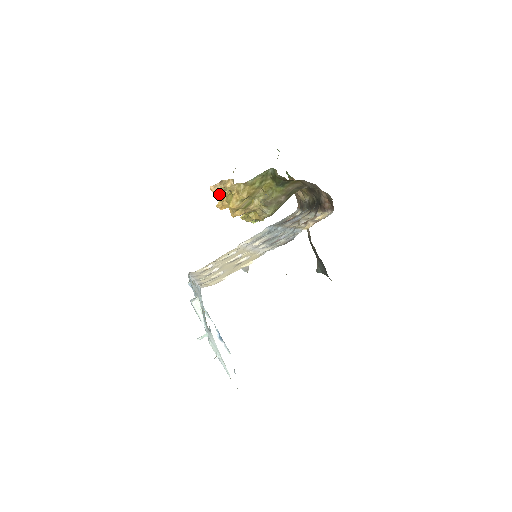
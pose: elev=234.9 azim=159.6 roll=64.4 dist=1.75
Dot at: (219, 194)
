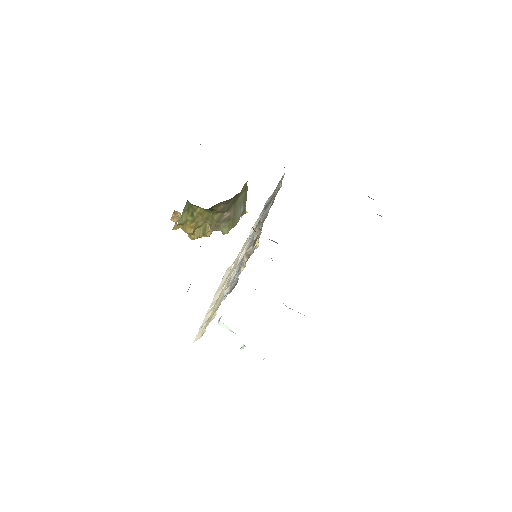
Dot at: occluded
